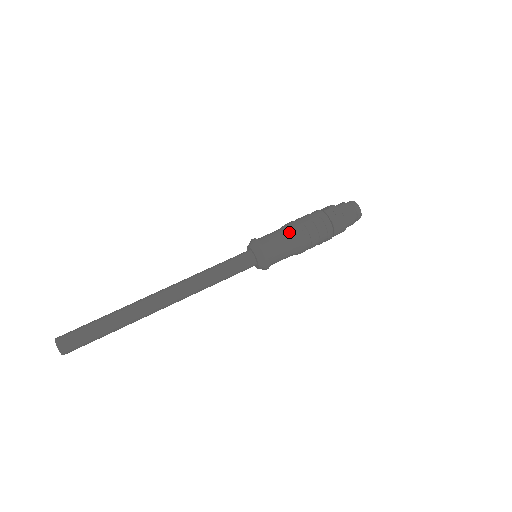
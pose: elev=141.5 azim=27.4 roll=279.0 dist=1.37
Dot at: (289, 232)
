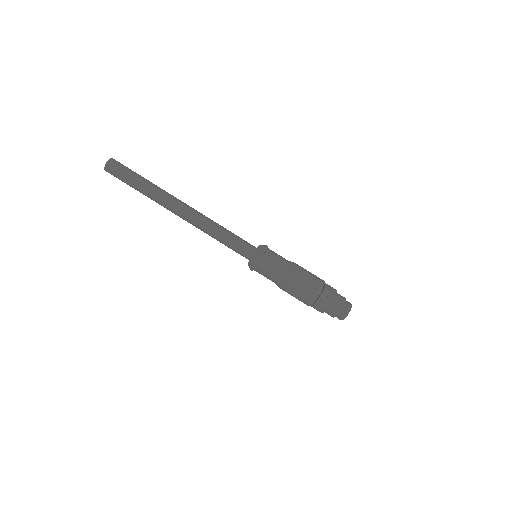
Dot at: (291, 262)
